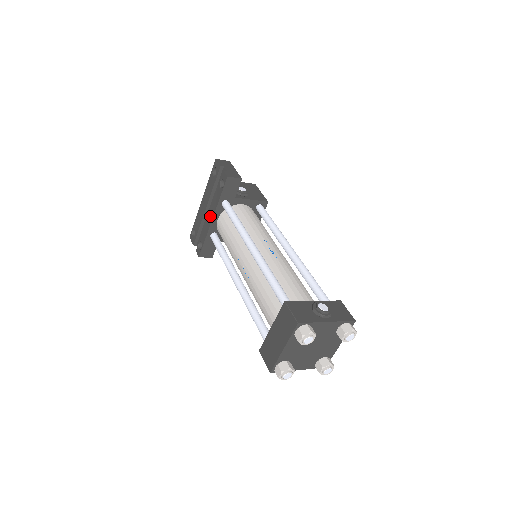
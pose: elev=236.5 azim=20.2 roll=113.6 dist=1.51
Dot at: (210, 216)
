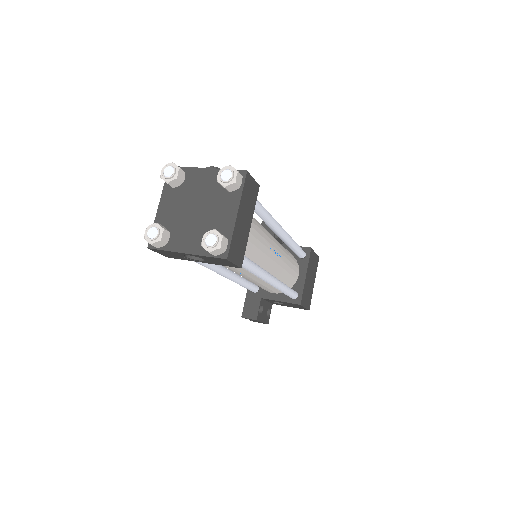
Dot at: occluded
